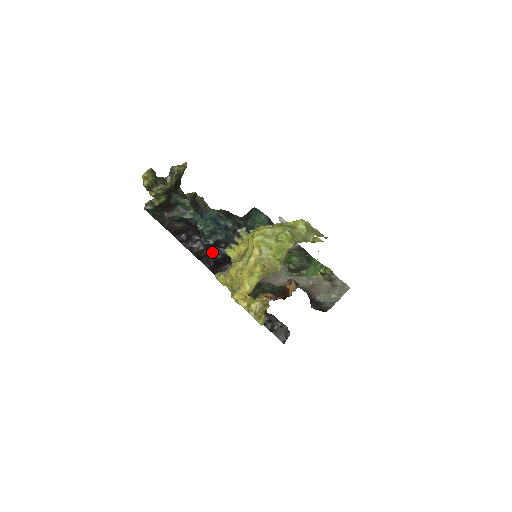
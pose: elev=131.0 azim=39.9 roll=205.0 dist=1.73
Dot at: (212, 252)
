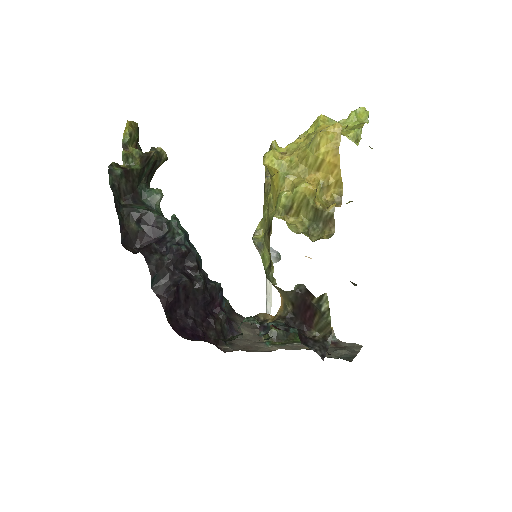
Dot at: (176, 273)
